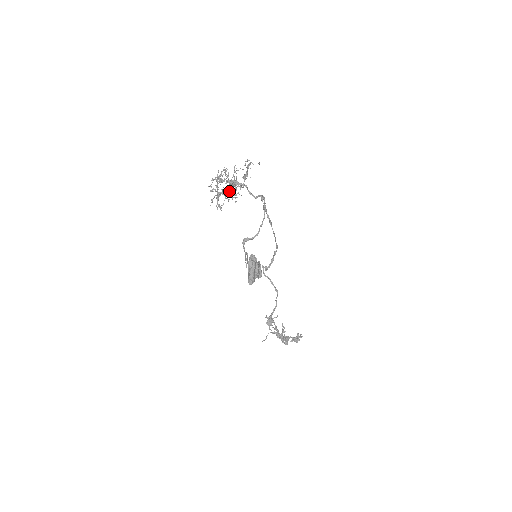
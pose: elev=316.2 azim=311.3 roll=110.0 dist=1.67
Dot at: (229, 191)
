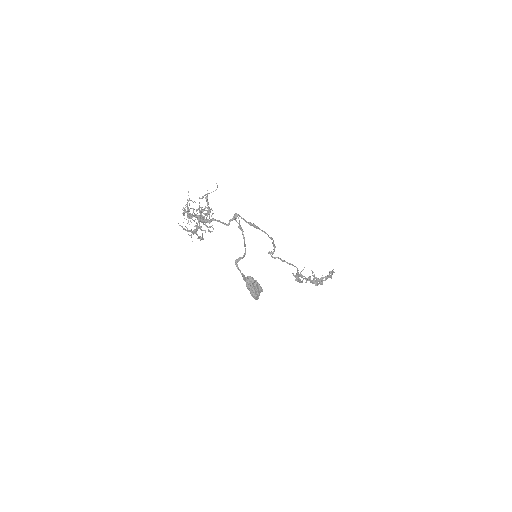
Dot at: (201, 227)
